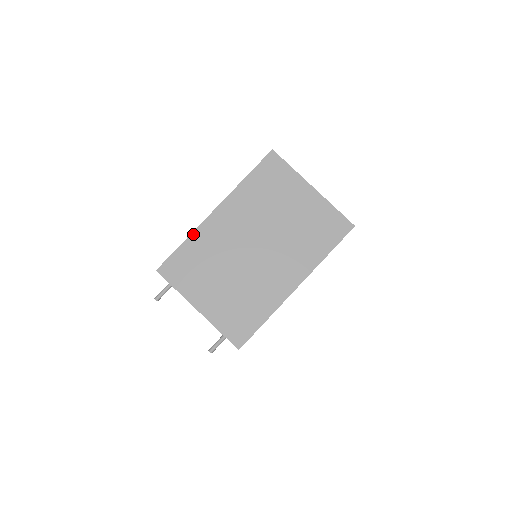
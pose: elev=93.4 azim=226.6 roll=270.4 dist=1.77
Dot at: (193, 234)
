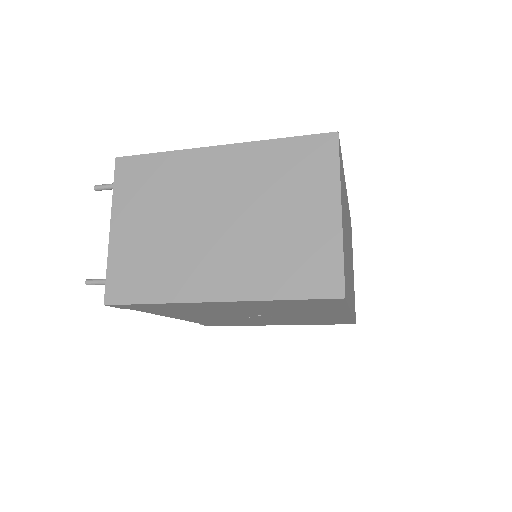
Dot at: (178, 152)
